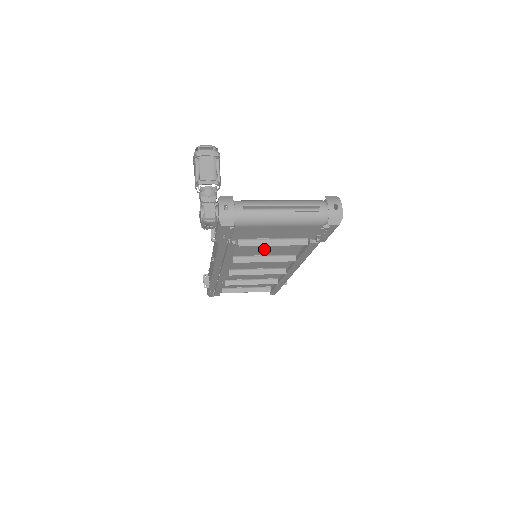
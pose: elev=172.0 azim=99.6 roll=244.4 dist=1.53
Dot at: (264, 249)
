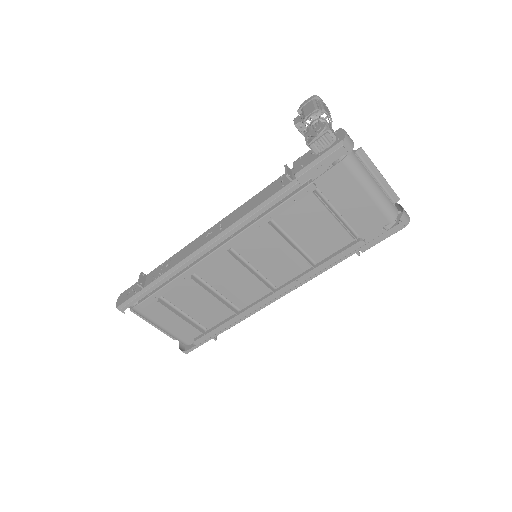
Dot at: (308, 228)
